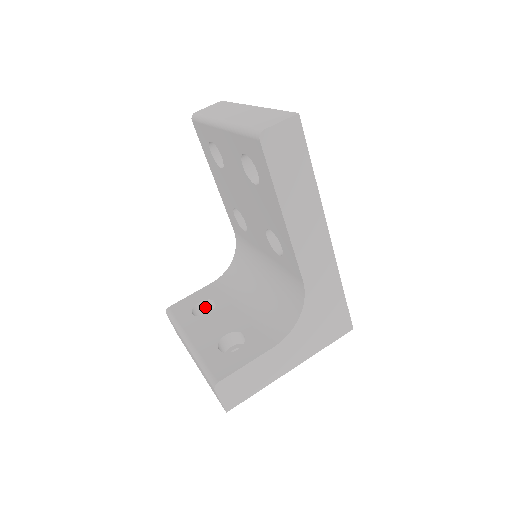
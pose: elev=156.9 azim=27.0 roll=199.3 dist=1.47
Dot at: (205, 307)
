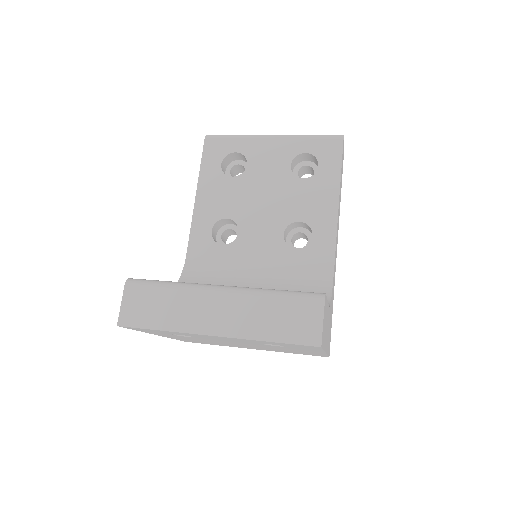
Dot at: occluded
